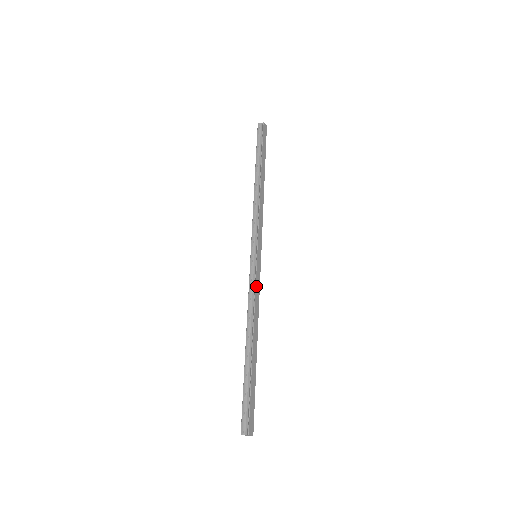
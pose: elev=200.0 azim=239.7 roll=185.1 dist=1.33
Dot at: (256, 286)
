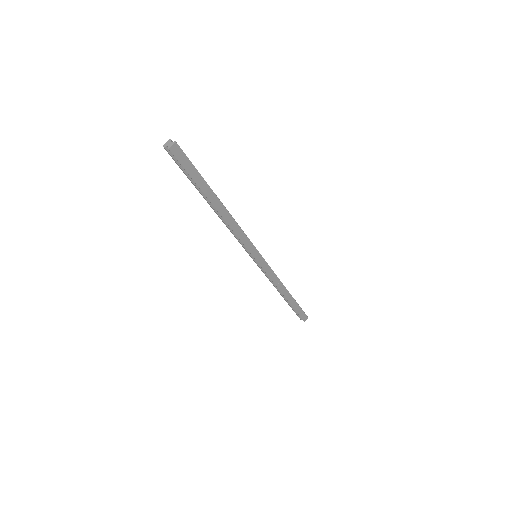
Dot at: (268, 275)
